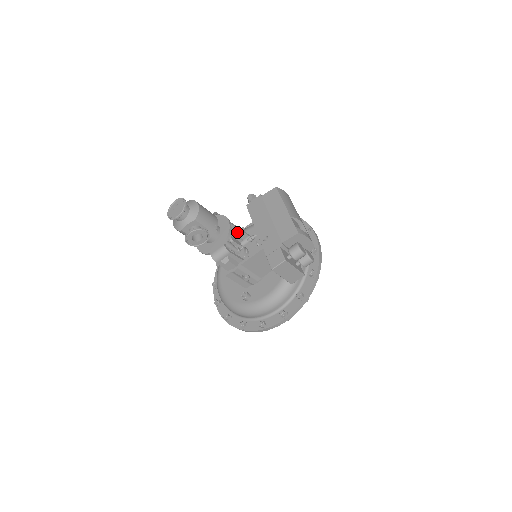
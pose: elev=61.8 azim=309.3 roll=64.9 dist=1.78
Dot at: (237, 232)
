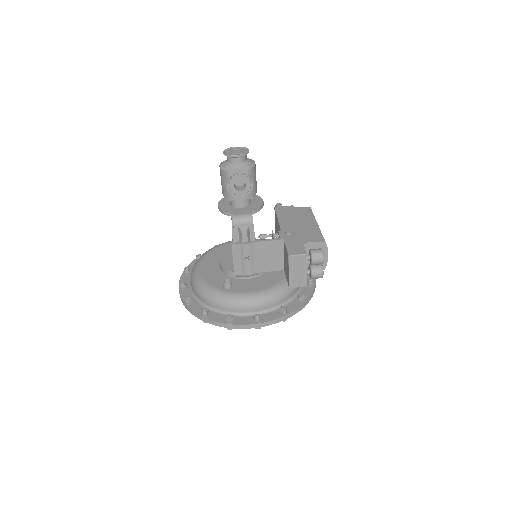
Dot at: occluded
